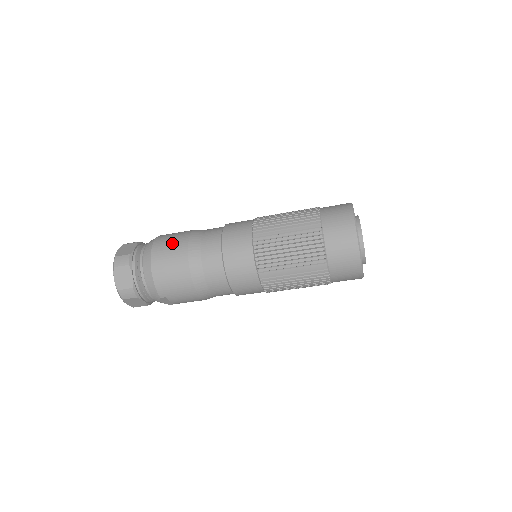
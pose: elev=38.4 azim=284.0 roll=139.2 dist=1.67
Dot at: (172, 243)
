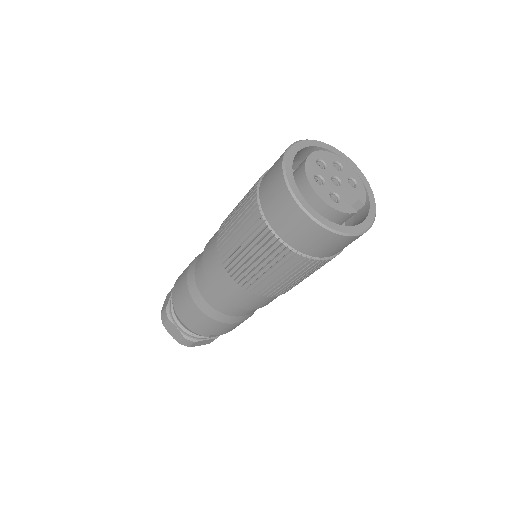
Dot at: (180, 286)
